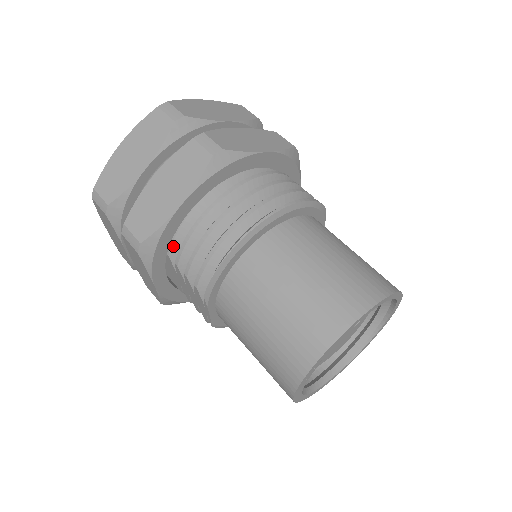
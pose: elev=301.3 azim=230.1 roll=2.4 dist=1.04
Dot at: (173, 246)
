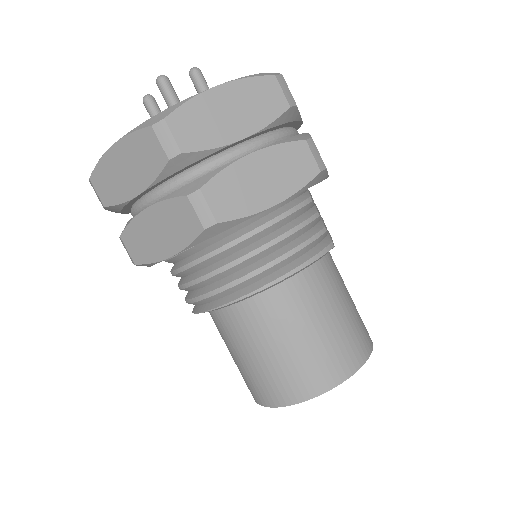
Dot at: (168, 261)
